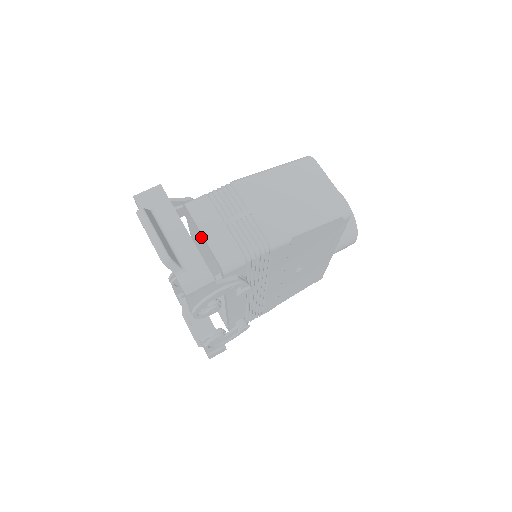
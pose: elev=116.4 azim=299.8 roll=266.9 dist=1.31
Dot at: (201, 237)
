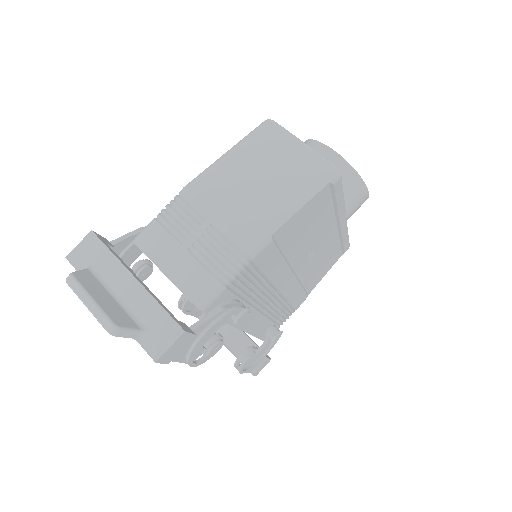
Dot at: occluded
